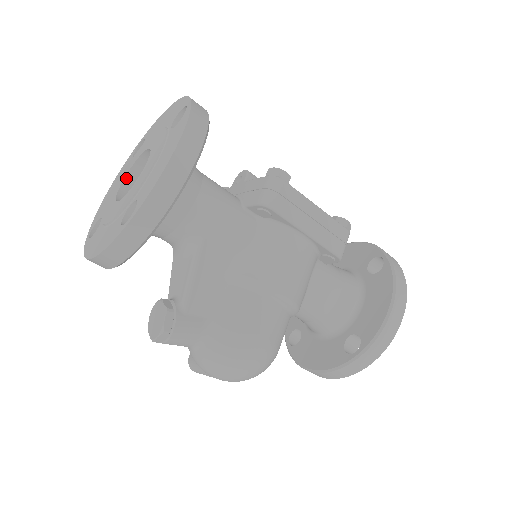
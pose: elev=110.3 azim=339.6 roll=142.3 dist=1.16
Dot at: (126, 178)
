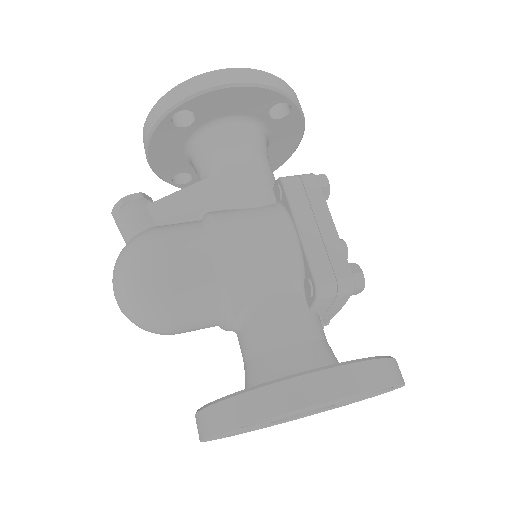
Dot at: occluded
